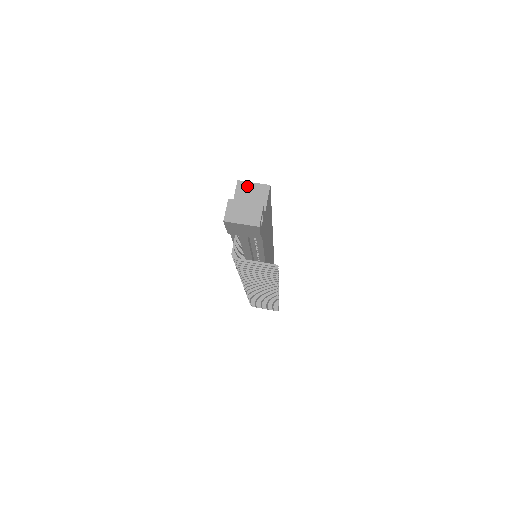
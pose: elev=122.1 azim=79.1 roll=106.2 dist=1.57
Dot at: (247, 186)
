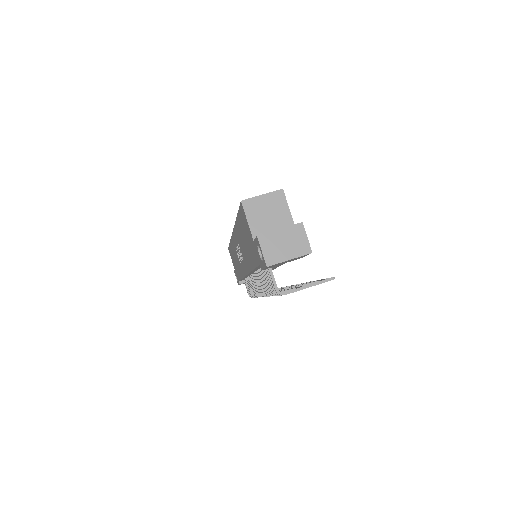
Dot at: (256, 203)
